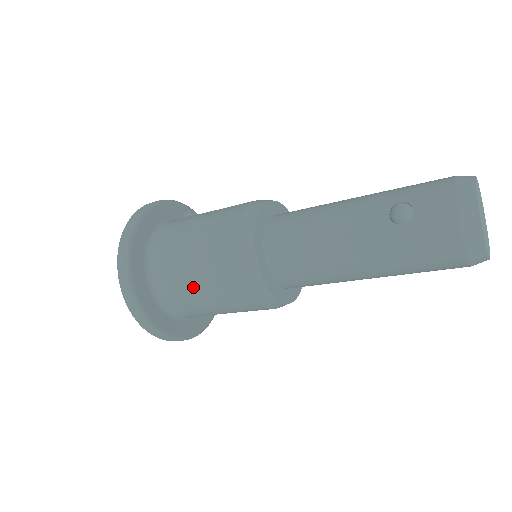
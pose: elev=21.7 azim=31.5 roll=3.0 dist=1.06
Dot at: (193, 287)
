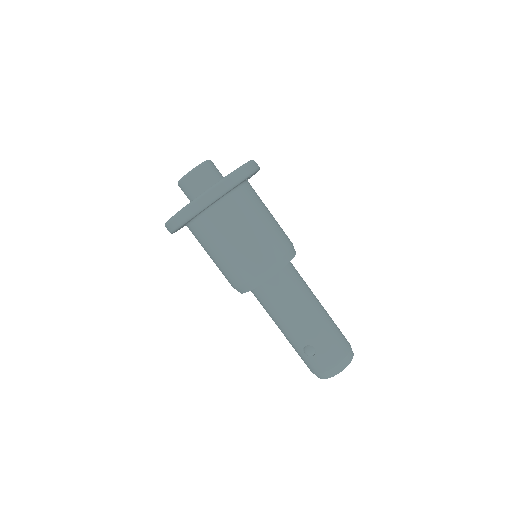
Dot at: (208, 254)
